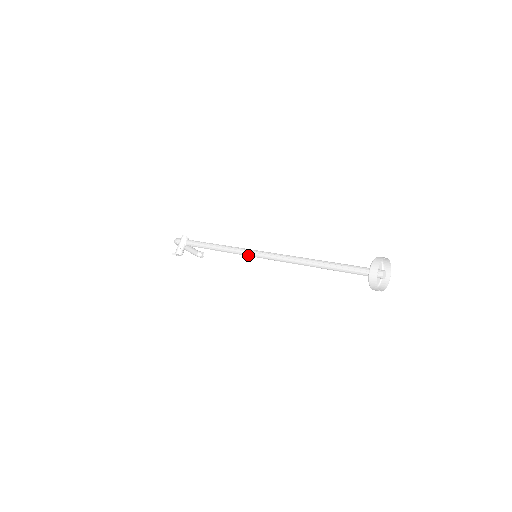
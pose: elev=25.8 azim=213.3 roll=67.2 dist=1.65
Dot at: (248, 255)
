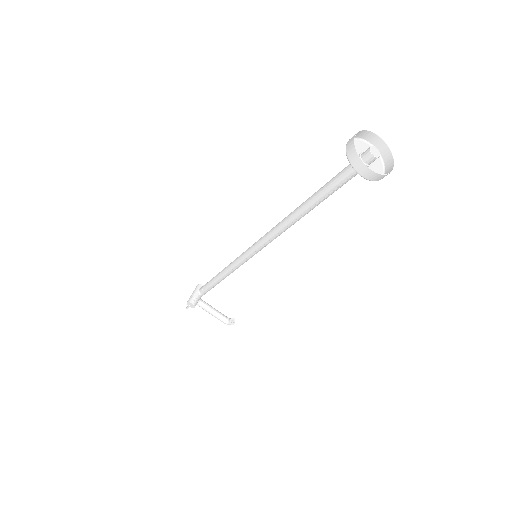
Dot at: (245, 256)
